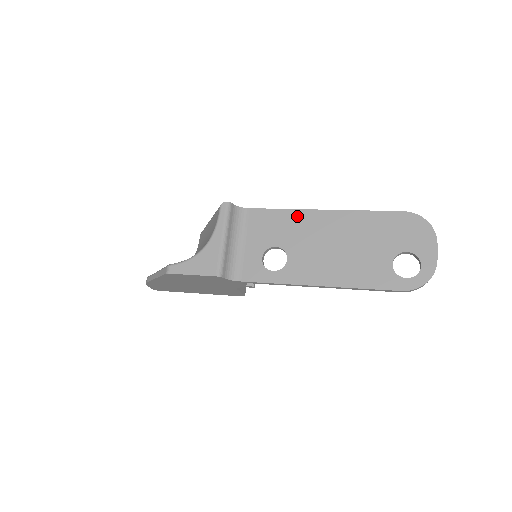
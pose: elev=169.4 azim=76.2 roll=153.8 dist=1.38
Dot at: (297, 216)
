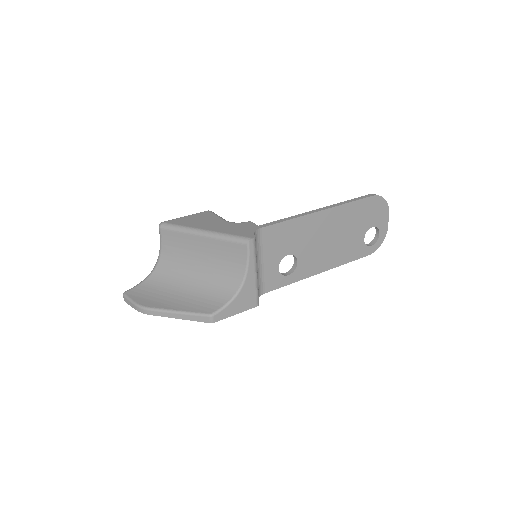
Dot at: (302, 223)
